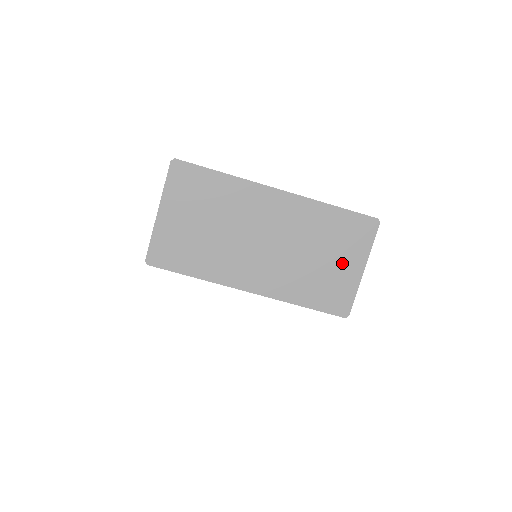
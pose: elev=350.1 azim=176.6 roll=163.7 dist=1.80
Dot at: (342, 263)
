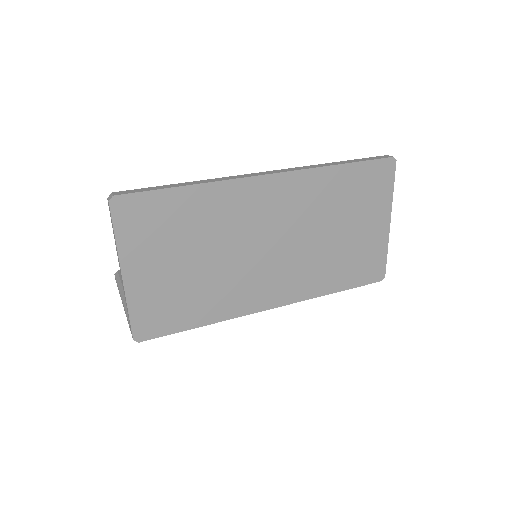
Dot at: (365, 226)
